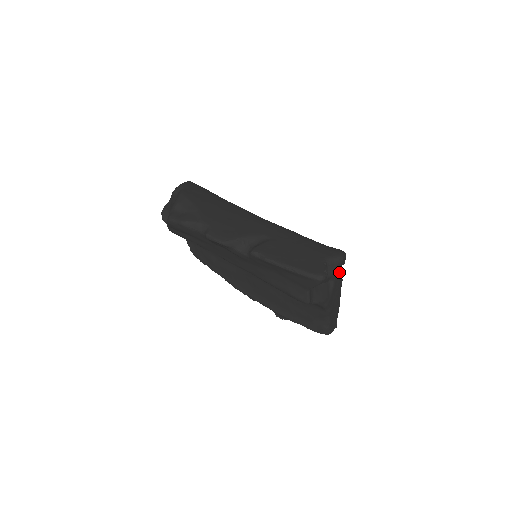
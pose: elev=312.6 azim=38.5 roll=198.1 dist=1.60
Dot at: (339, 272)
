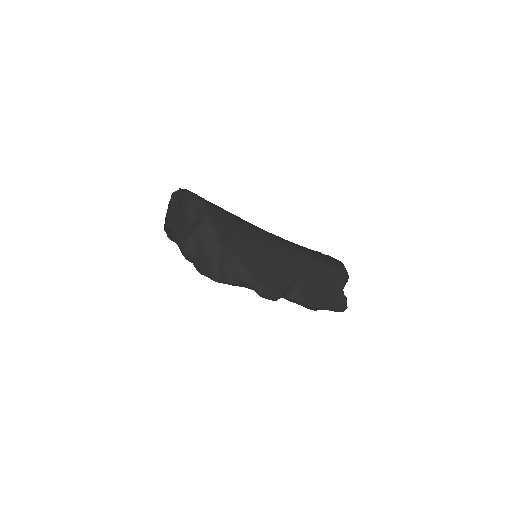
Dot at: occluded
